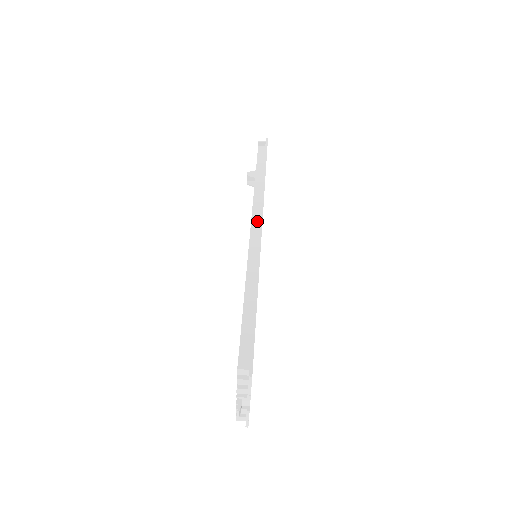
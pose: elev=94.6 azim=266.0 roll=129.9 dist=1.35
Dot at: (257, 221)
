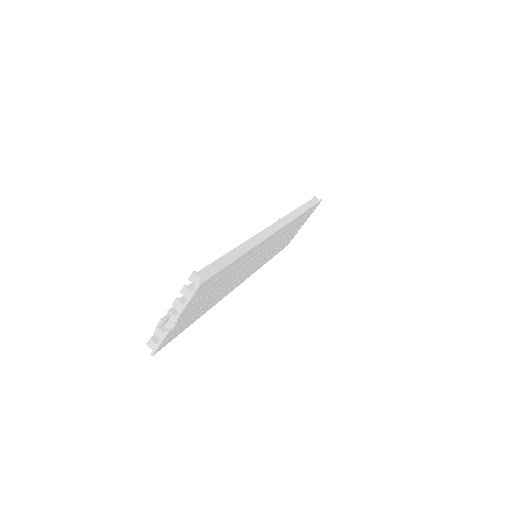
Dot at: occluded
